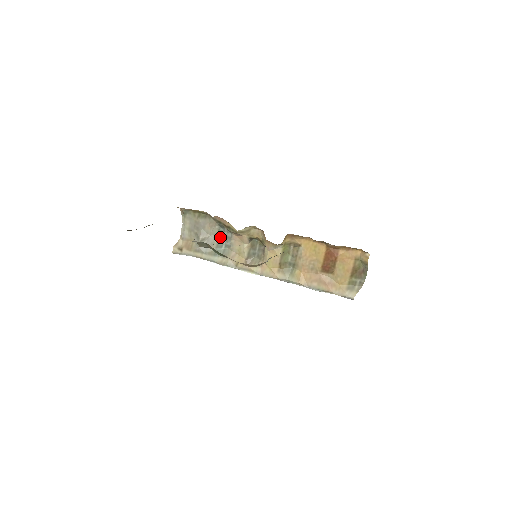
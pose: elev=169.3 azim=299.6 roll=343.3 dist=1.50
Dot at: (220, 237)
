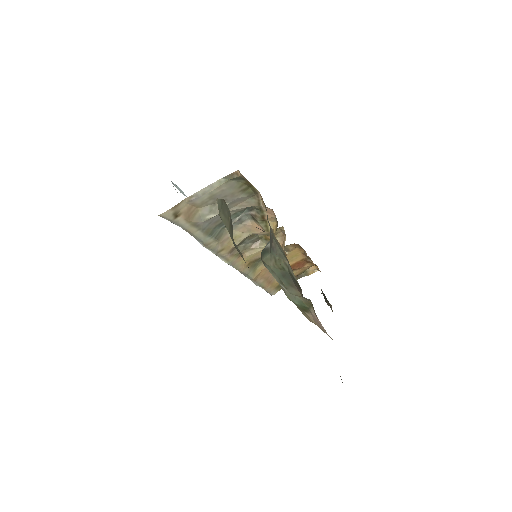
Dot at: (233, 216)
